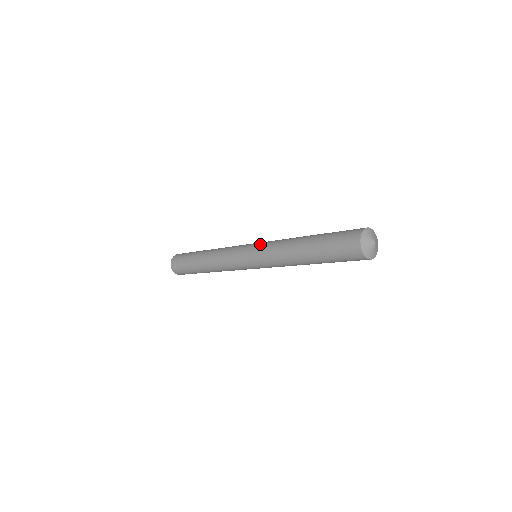
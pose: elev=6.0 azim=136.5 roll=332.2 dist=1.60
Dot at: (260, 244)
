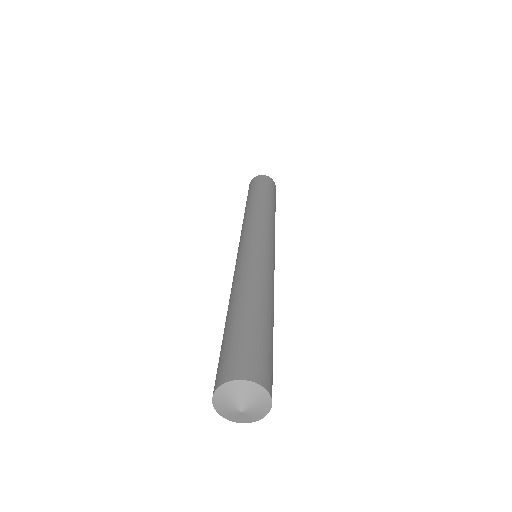
Dot at: (249, 250)
